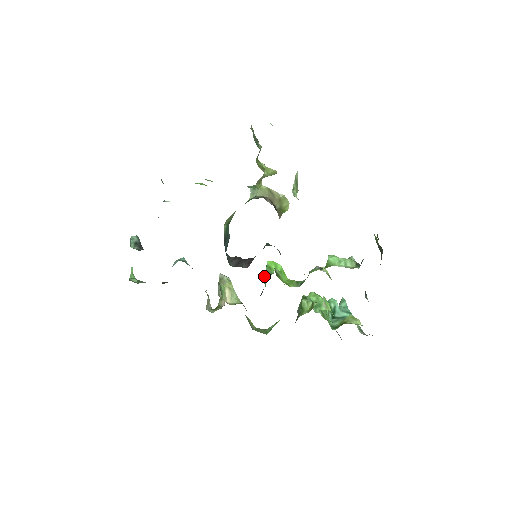
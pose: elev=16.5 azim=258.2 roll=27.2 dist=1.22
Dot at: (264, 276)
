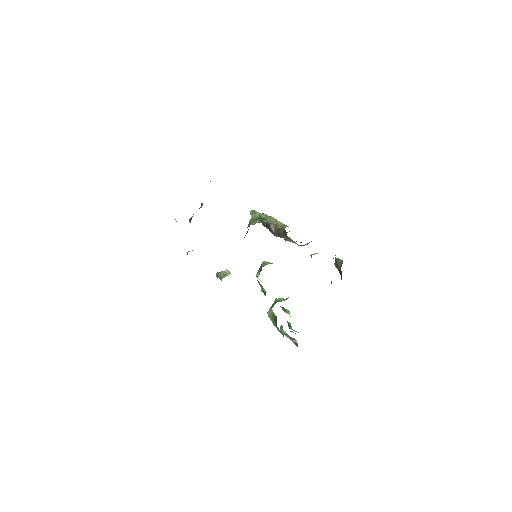
Dot at: (259, 269)
